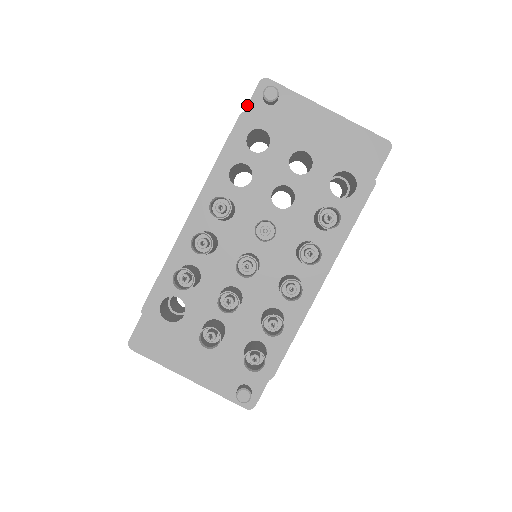
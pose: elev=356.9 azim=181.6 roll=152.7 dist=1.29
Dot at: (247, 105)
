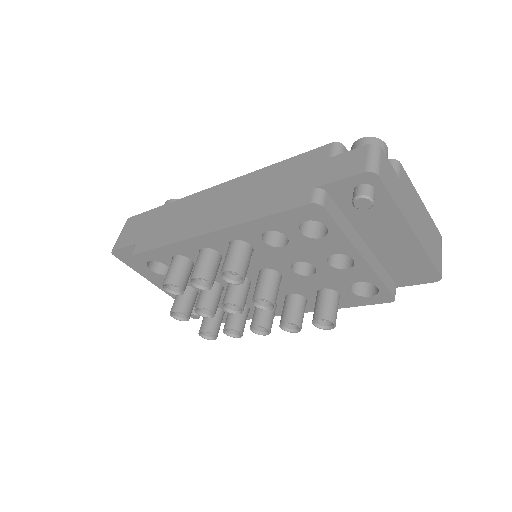
Dot at: (332, 182)
